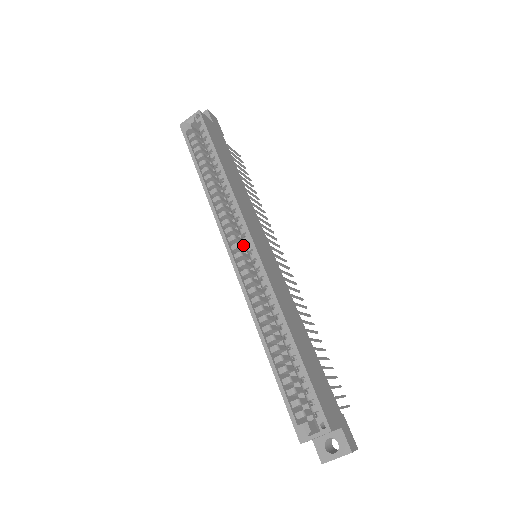
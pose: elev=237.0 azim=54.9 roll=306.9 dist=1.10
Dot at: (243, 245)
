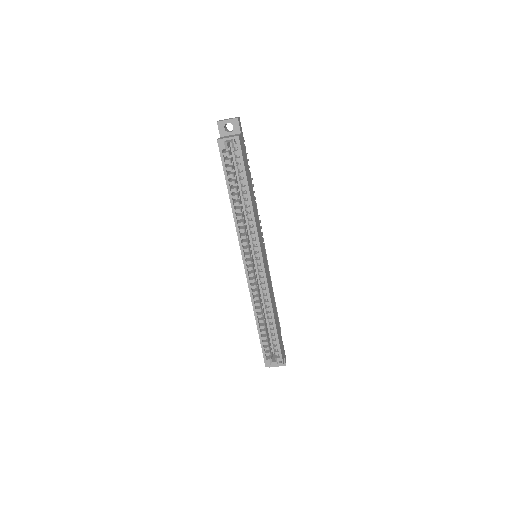
Dot at: (250, 249)
